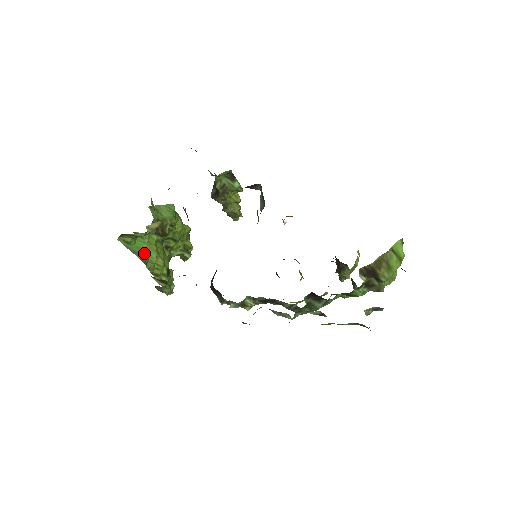
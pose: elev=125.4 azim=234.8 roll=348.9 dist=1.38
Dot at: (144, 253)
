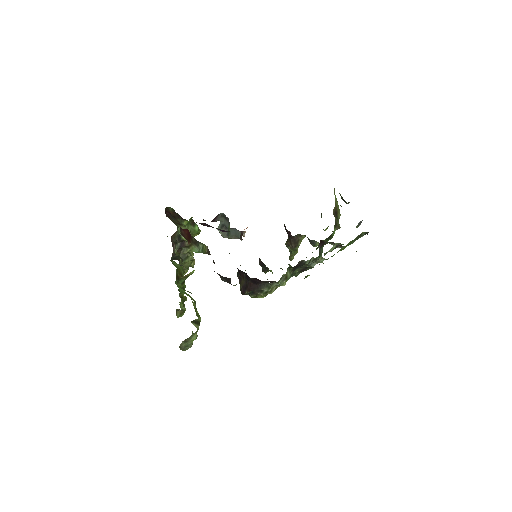
Dot at: occluded
